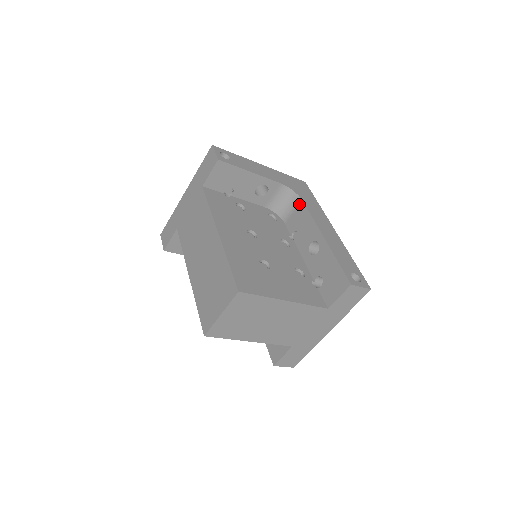
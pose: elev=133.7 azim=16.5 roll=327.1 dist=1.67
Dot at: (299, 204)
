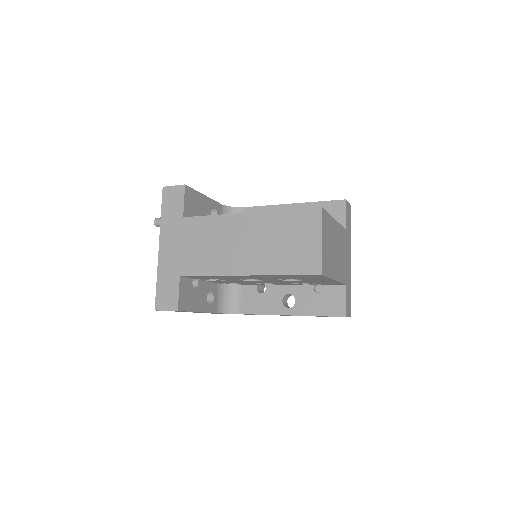
Dot at: (244, 212)
